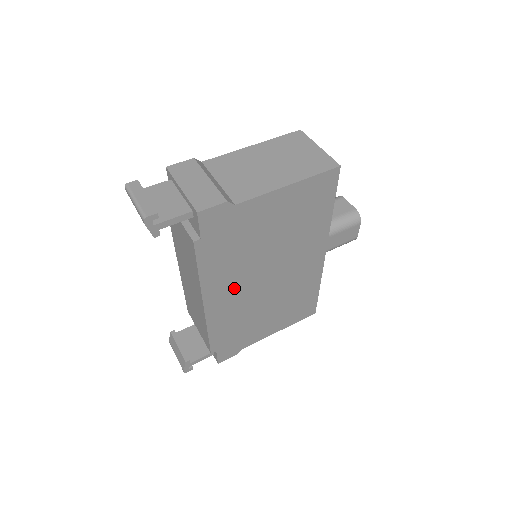
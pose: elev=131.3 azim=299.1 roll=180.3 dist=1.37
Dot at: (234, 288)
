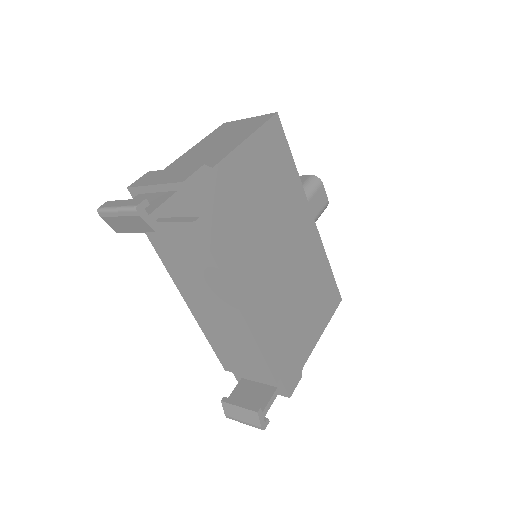
Dot at: (257, 280)
